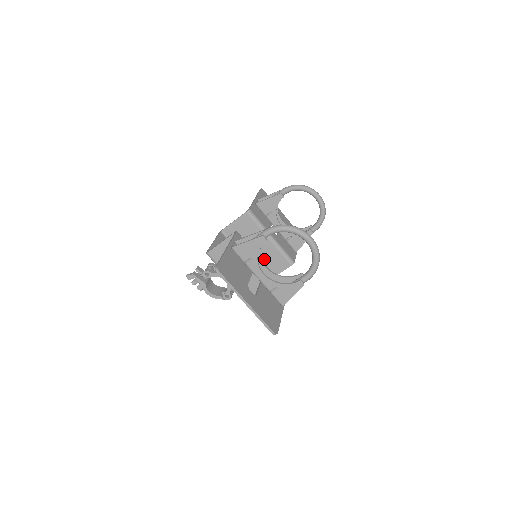
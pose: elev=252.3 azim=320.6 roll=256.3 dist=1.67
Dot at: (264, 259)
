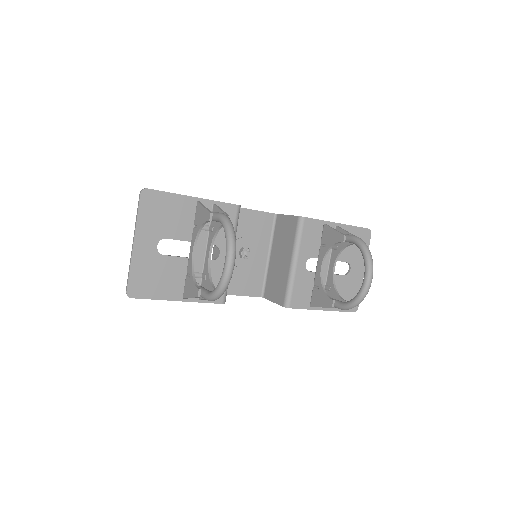
Dot at: (276, 275)
